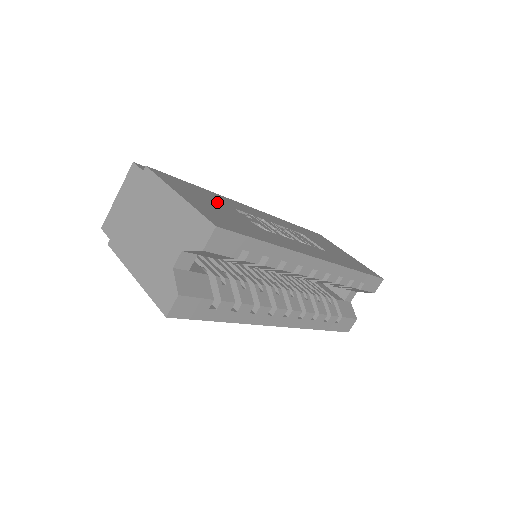
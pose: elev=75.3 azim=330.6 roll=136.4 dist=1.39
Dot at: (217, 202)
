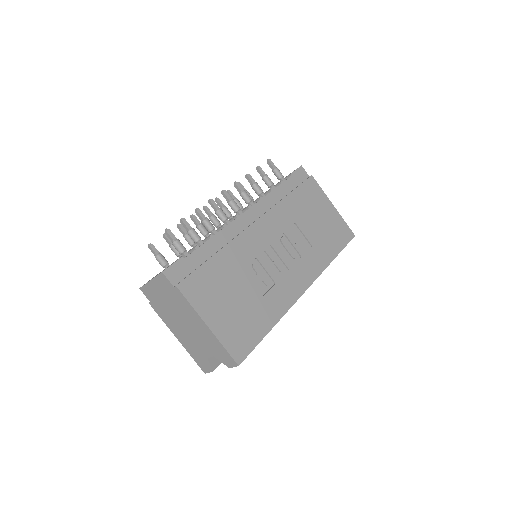
Dot at: (231, 282)
